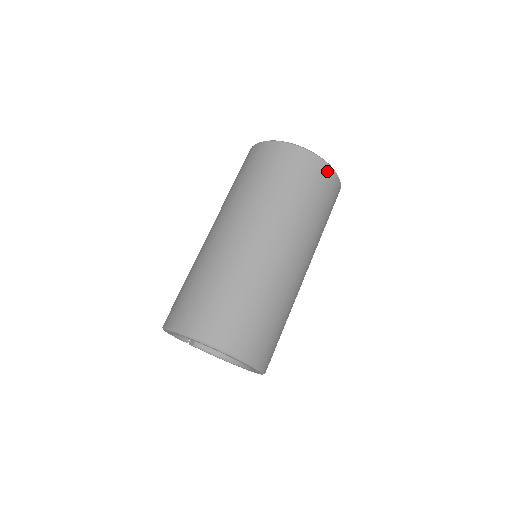
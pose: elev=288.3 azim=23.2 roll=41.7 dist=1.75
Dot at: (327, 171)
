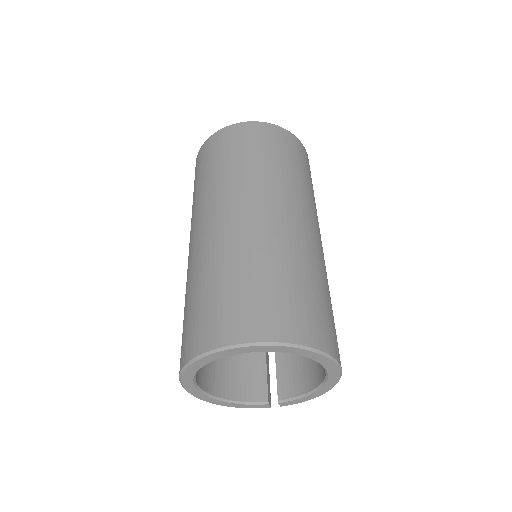
Dot at: (237, 129)
